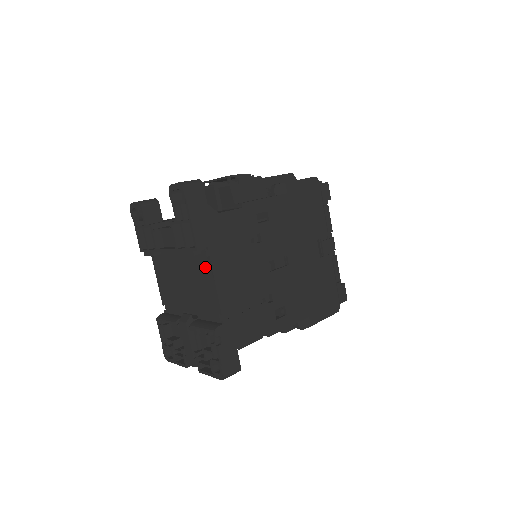
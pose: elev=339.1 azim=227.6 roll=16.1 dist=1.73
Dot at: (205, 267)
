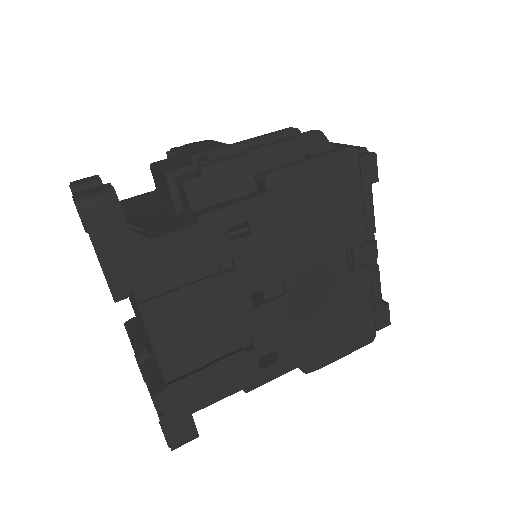
Dot at: (139, 313)
